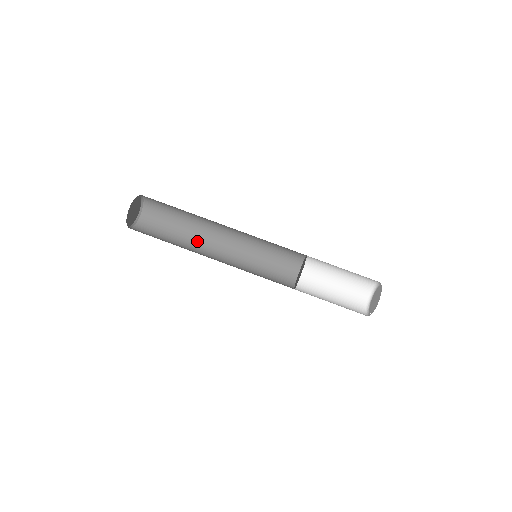
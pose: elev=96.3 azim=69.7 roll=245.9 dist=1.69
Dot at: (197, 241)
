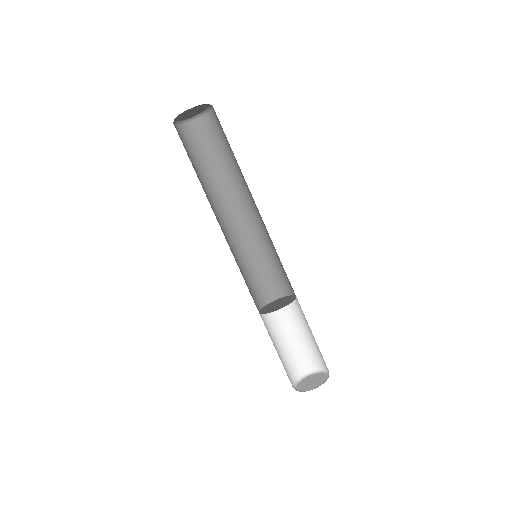
Dot at: (227, 189)
